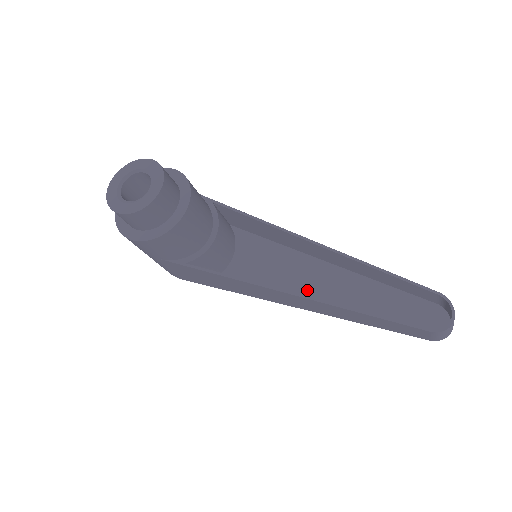
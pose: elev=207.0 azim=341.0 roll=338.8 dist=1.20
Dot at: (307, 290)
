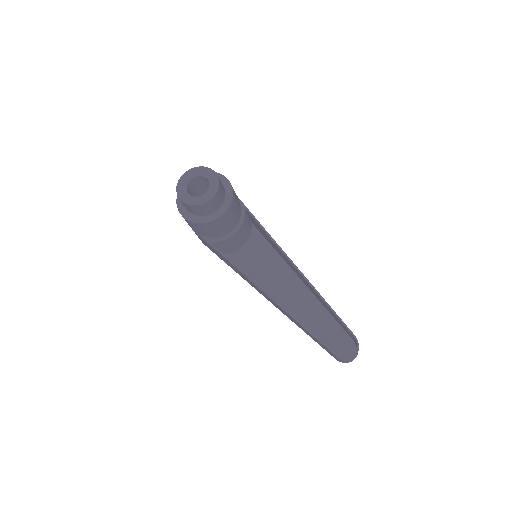
Dot at: (279, 291)
